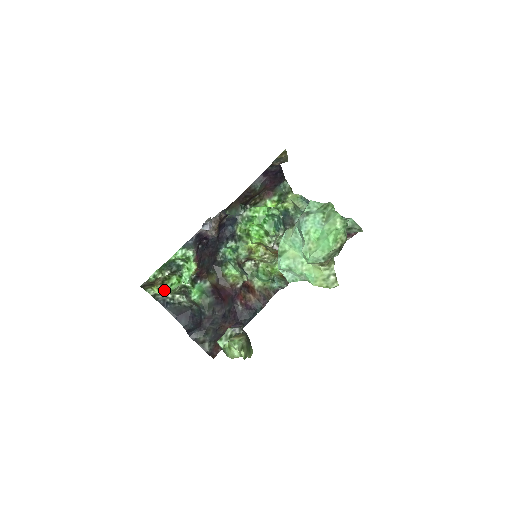
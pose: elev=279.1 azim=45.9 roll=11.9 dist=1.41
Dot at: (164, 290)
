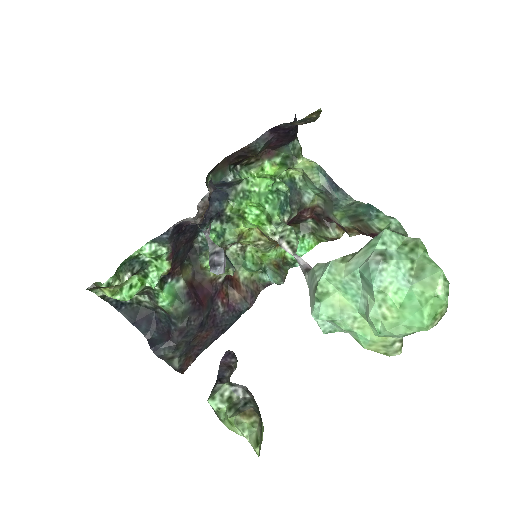
Dot at: (120, 294)
